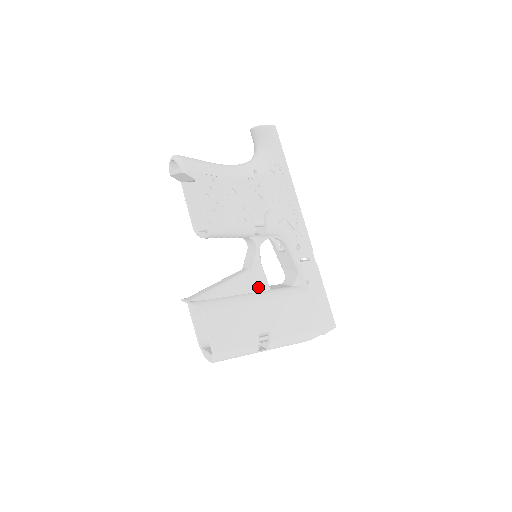
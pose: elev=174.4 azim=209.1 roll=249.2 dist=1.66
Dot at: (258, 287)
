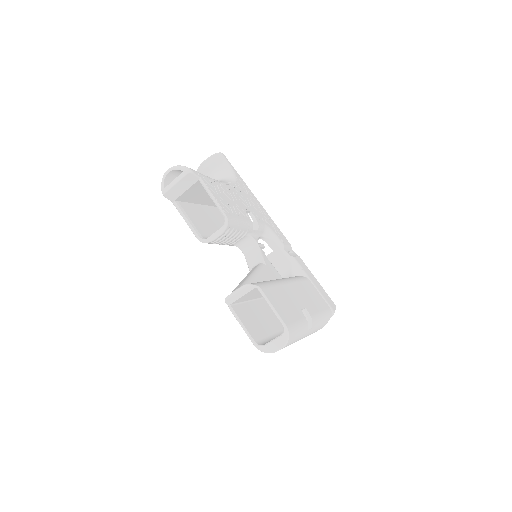
Dot at: (275, 275)
